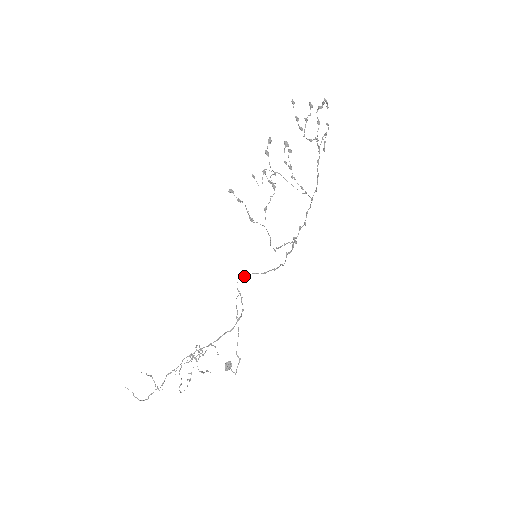
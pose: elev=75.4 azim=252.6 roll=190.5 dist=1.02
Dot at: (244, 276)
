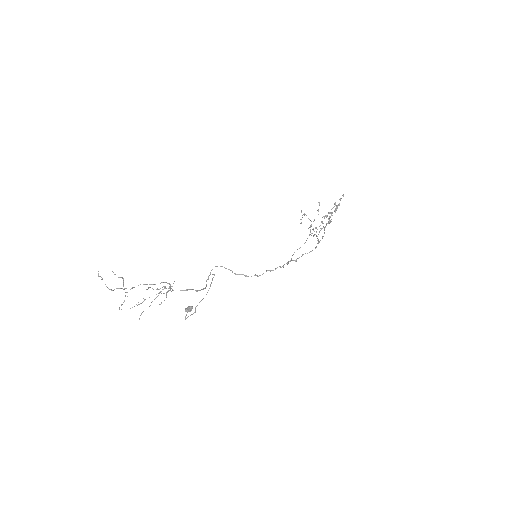
Dot at: (222, 266)
